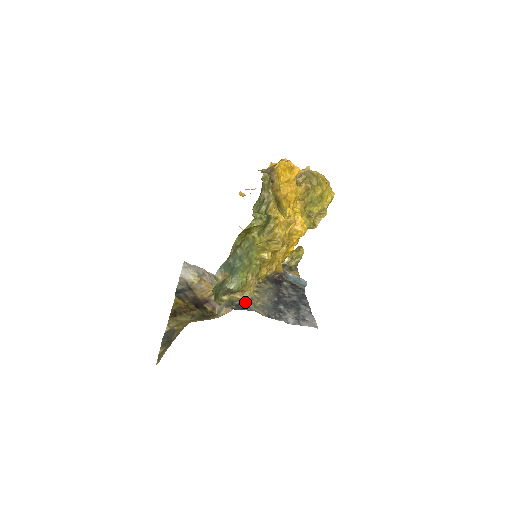
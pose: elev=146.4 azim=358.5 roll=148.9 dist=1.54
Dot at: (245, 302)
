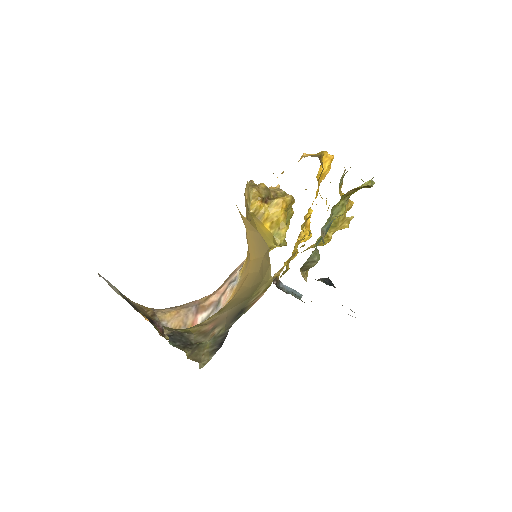
Dot at: (327, 279)
